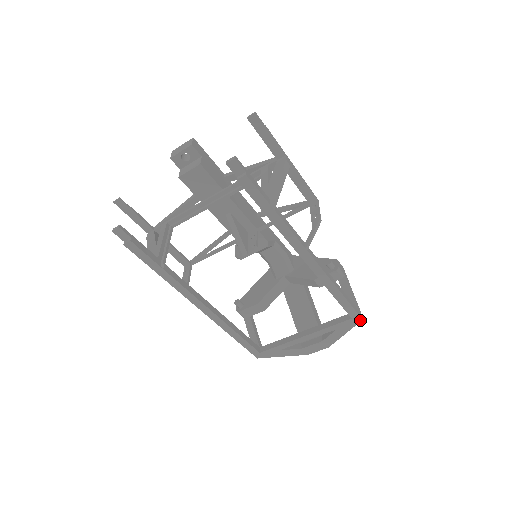
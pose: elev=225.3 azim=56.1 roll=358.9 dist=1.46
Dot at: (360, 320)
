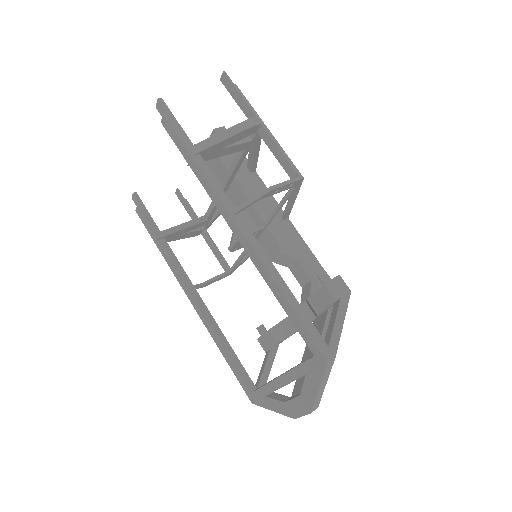
Dot at: (326, 363)
